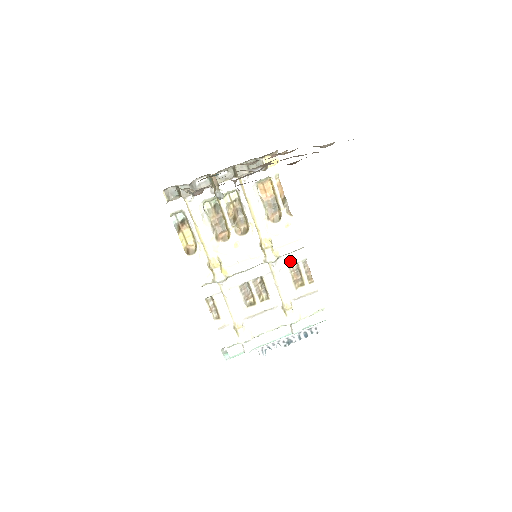
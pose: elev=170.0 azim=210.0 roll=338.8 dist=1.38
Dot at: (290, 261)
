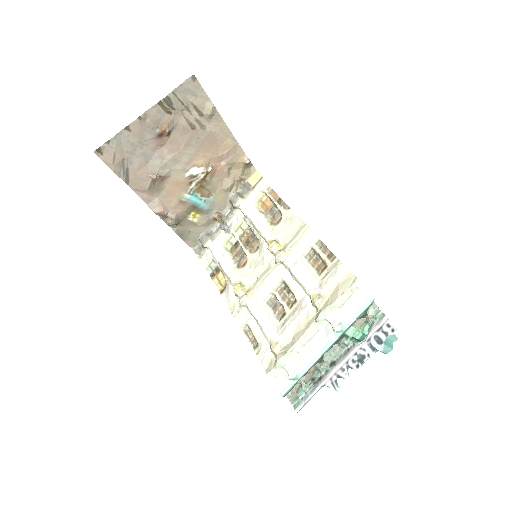
Dot at: (302, 249)
